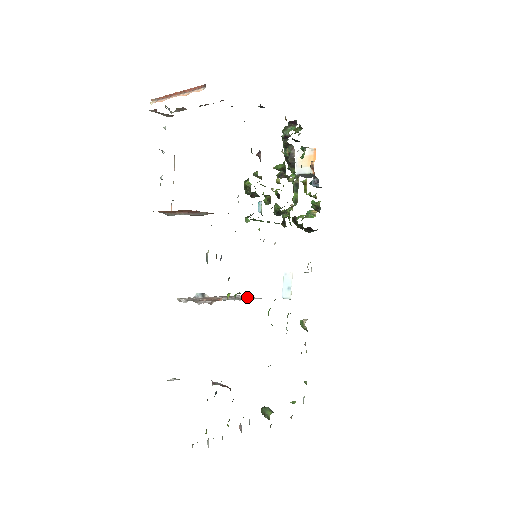
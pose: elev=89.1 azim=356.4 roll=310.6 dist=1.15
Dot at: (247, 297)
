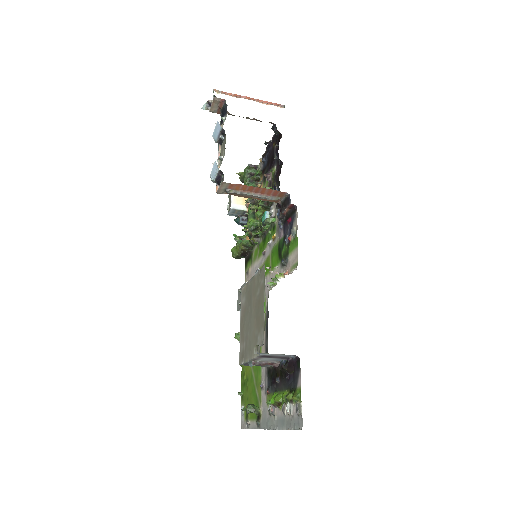
Dot at: occluded
